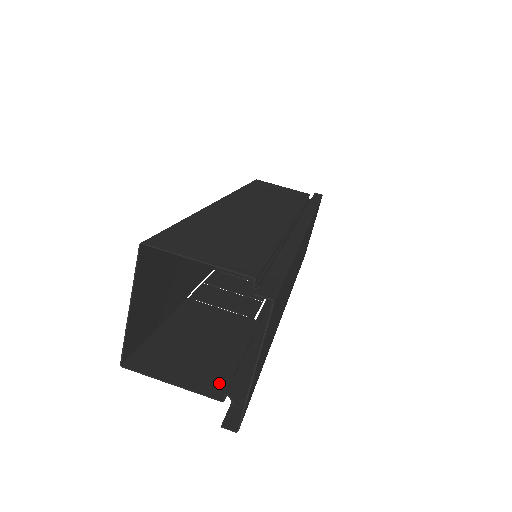
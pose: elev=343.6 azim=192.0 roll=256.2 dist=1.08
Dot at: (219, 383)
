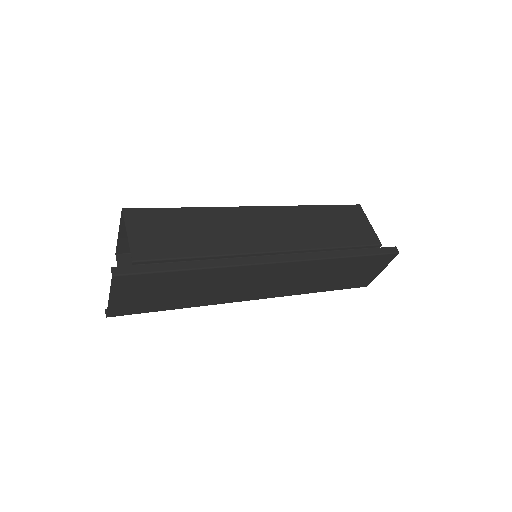
Dot at: occluded
